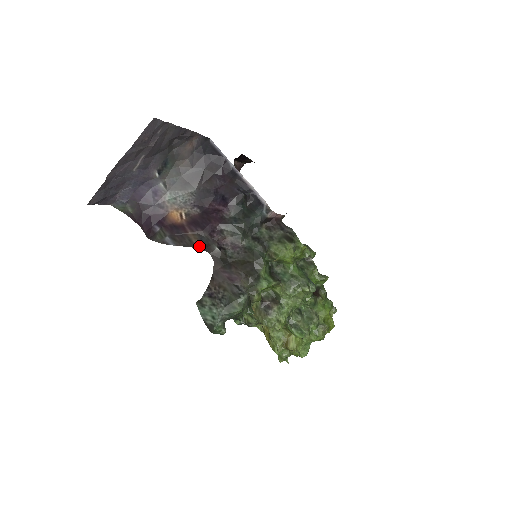
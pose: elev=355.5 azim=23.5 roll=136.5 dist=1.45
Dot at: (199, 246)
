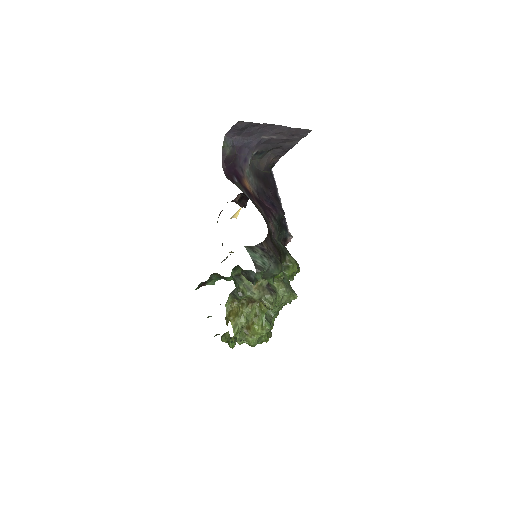
Dot at: (262, 215)
